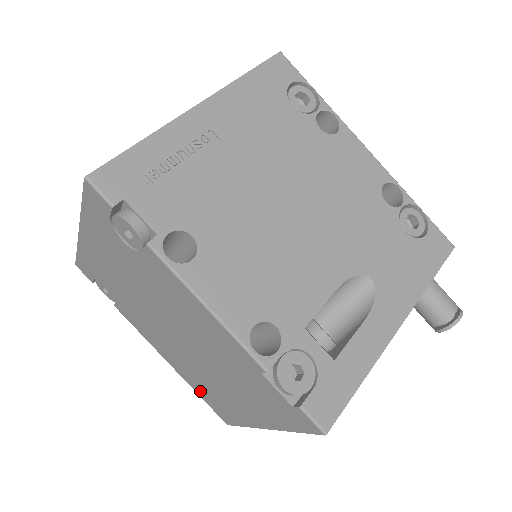
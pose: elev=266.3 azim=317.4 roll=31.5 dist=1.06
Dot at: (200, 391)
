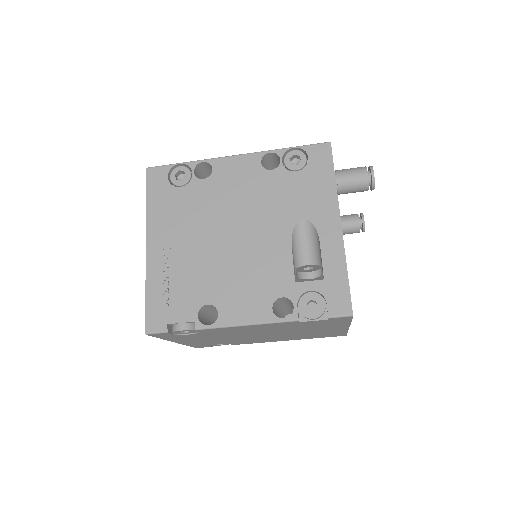
Dot at: (313, 337)
